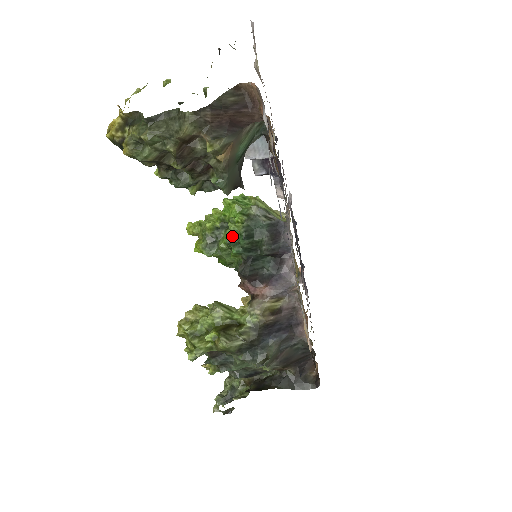
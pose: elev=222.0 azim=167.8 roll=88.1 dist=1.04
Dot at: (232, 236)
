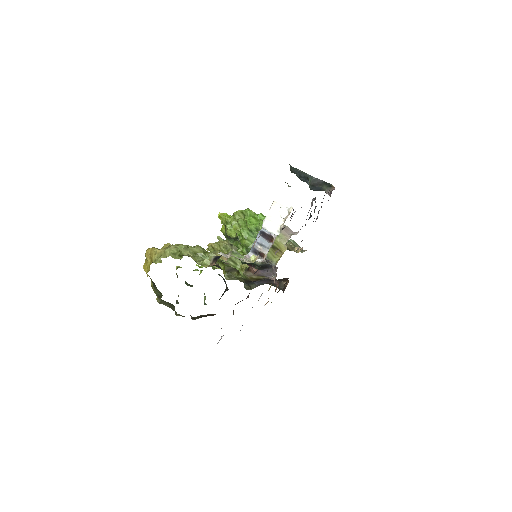
Dot at: occluded
